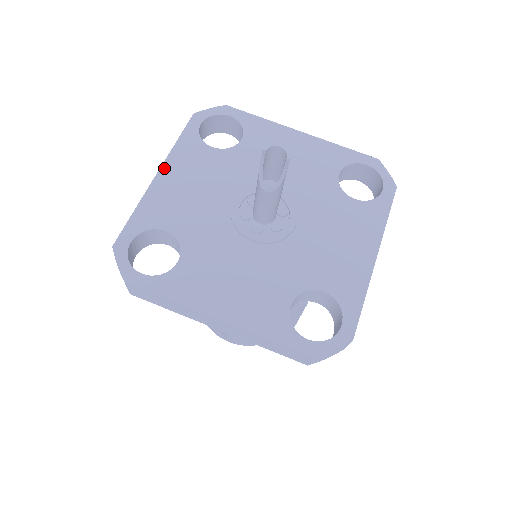
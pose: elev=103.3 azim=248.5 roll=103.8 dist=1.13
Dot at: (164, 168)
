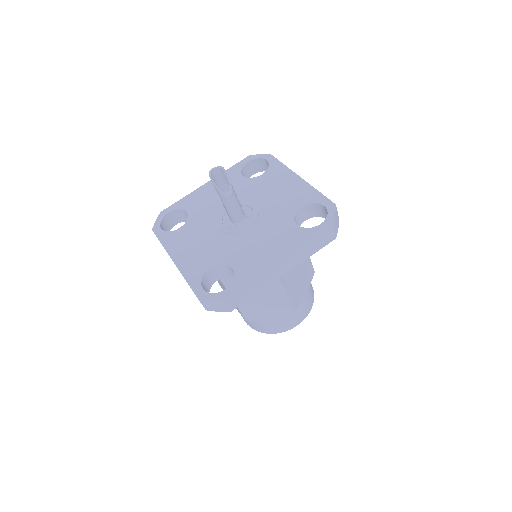
Dot at: (172, 256)
